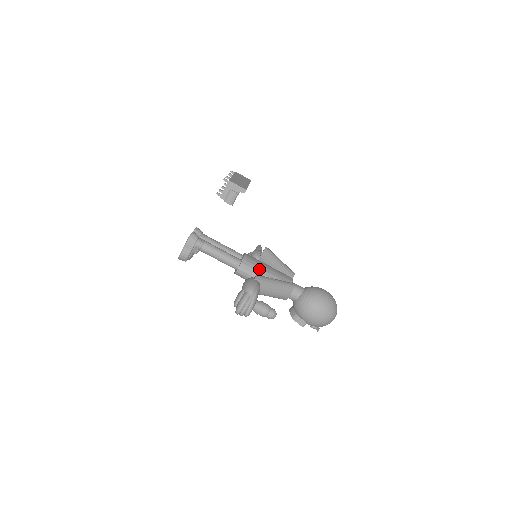
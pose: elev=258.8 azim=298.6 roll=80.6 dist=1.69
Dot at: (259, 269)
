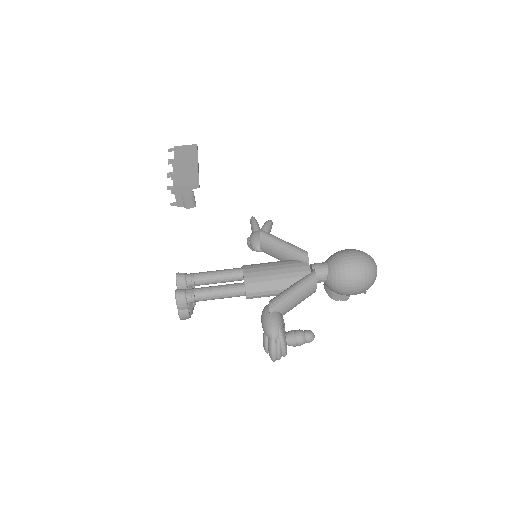
Dot at: (268, 283)
